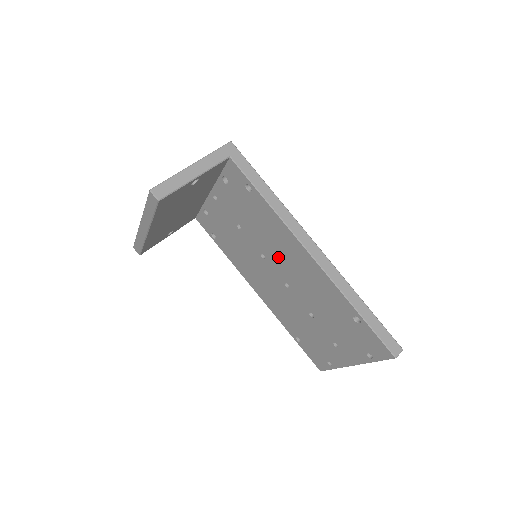
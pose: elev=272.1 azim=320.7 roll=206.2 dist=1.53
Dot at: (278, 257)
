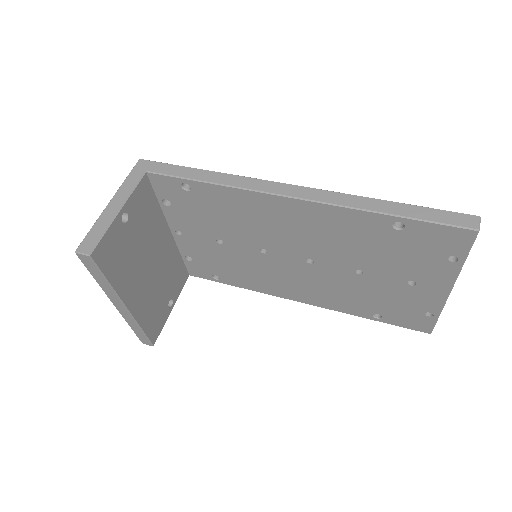
Dot at: (273, 236)
